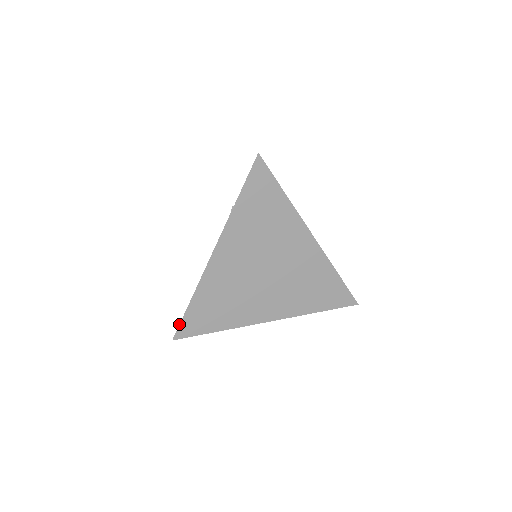
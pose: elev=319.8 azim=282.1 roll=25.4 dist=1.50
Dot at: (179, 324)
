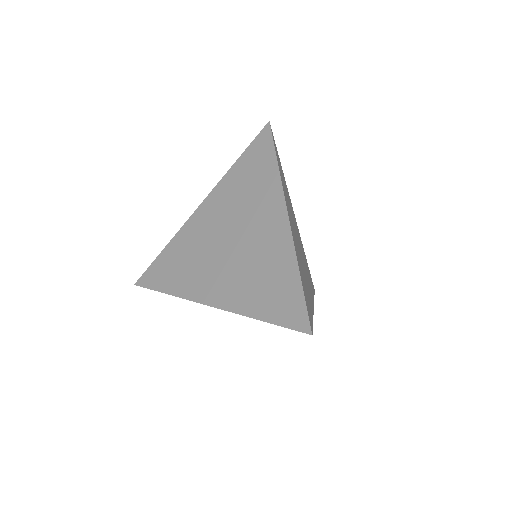
Dot at: (146, 270)
